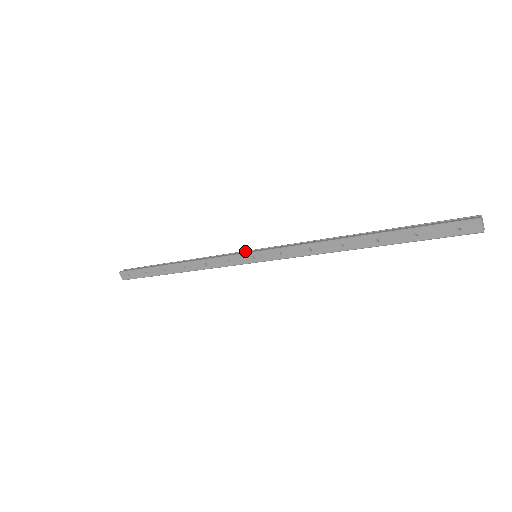
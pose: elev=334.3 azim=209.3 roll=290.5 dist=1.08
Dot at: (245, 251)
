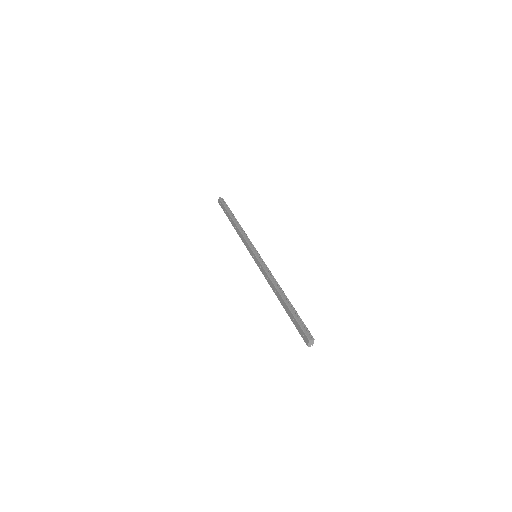
Dot at: (255, 249)
